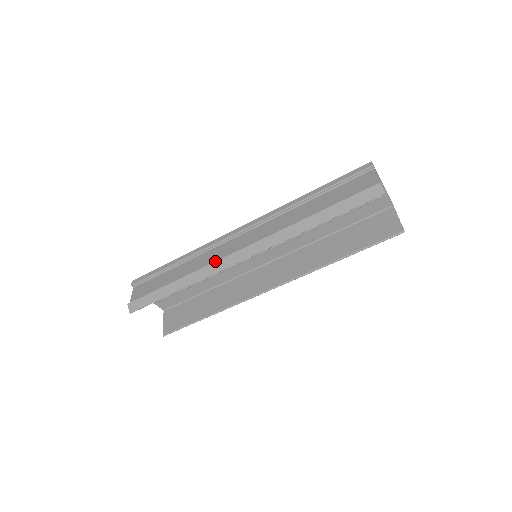
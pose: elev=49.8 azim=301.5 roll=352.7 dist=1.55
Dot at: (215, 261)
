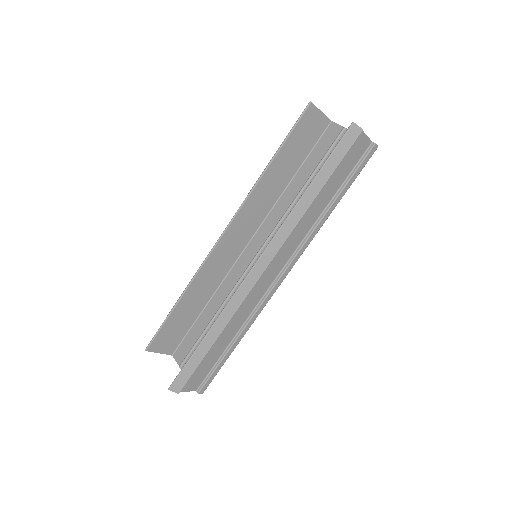
Dot at: occluded
